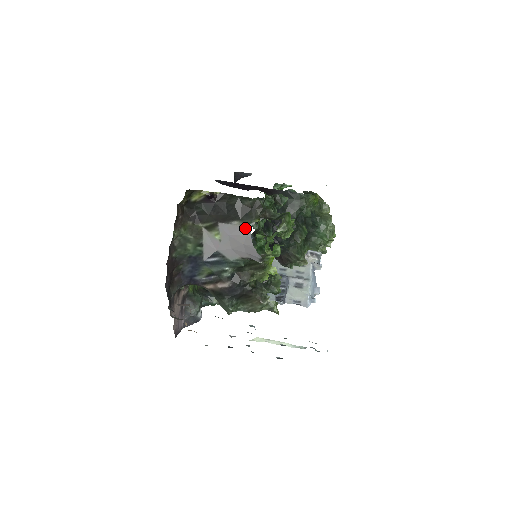
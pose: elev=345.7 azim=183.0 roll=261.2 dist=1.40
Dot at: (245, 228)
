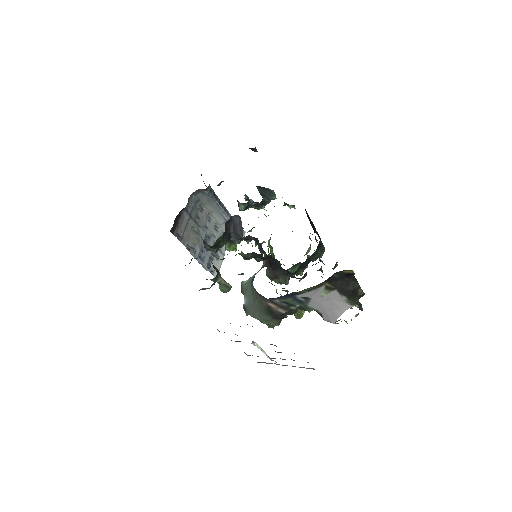
Dot at: (346, 305)
